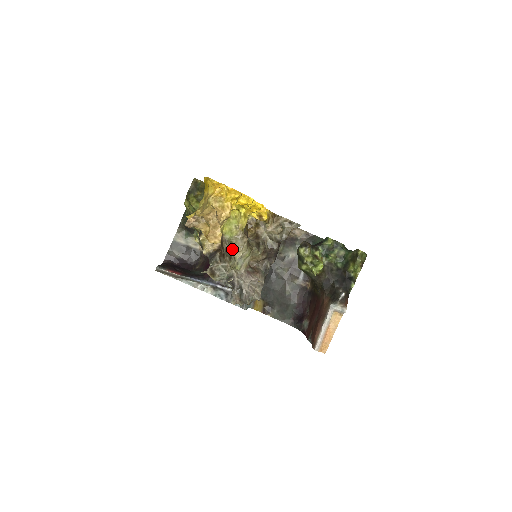
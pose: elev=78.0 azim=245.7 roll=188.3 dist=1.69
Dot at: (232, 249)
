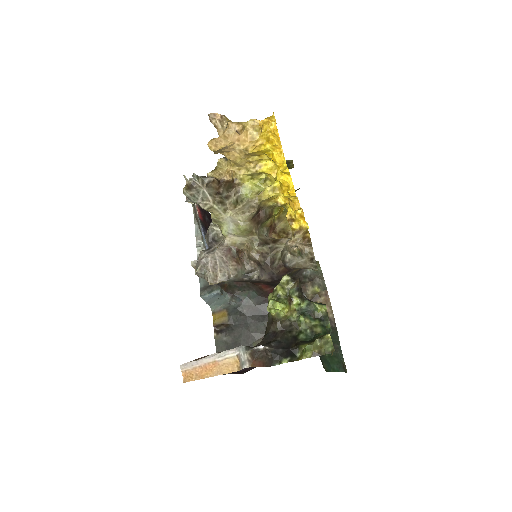
Dot at: (234, 204)
